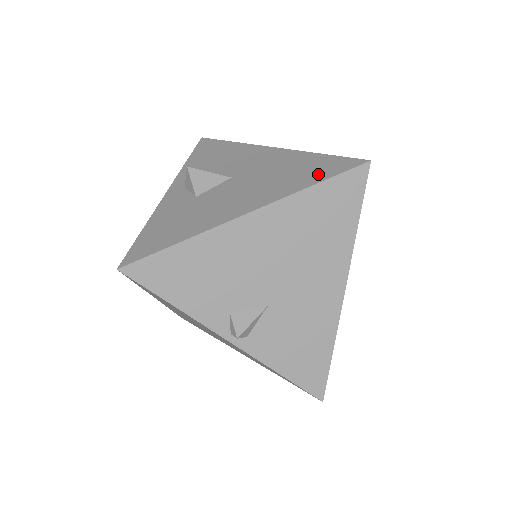
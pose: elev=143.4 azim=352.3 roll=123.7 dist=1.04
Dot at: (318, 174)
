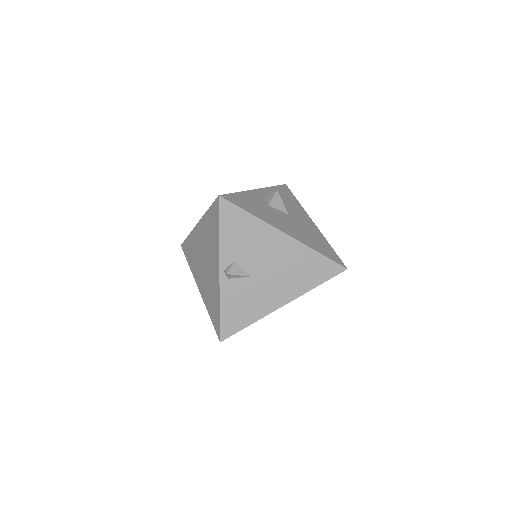
Dot at: (324, 251)
